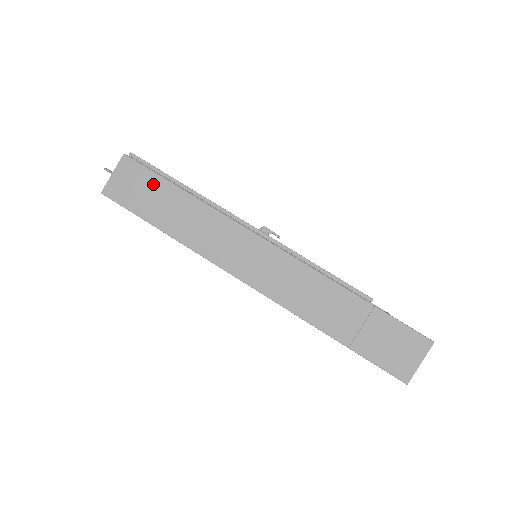
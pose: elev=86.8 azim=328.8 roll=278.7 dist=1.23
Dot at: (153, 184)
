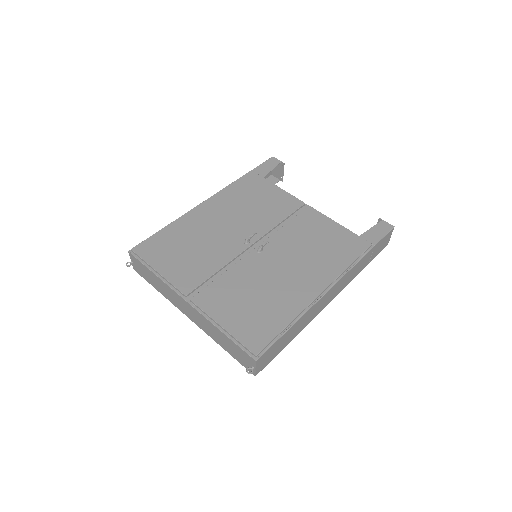
Dot at: (277, 345)
